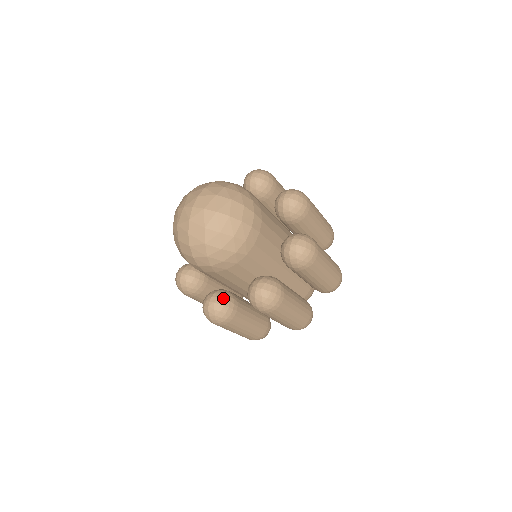
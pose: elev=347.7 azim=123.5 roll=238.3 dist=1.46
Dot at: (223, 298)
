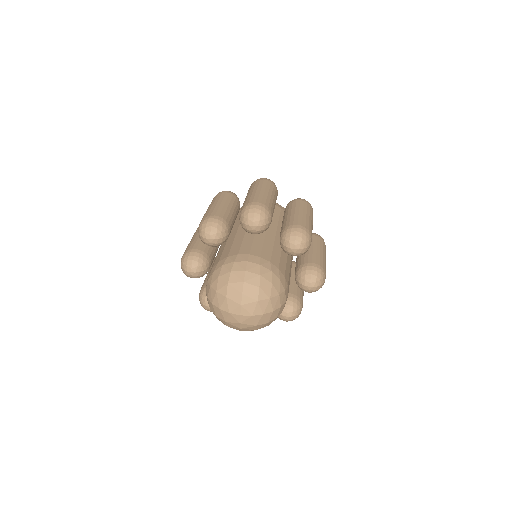
Dot at: occluded
